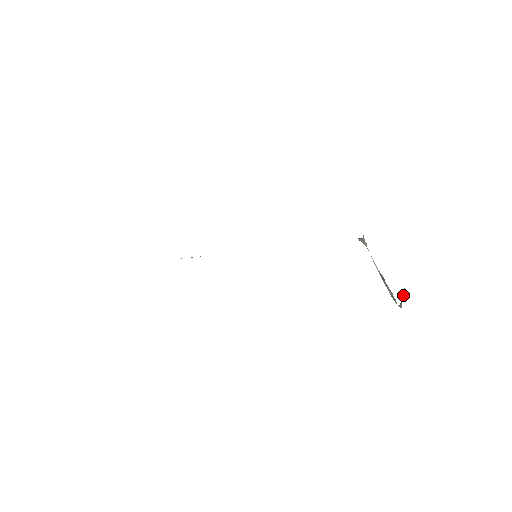
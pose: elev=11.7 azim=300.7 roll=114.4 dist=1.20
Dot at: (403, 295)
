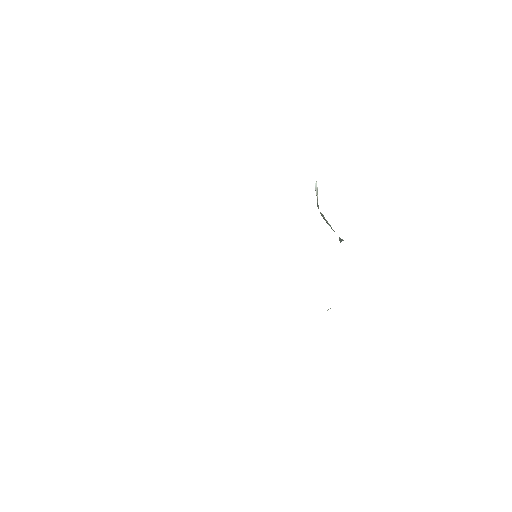
Dot at: (317, 191)
